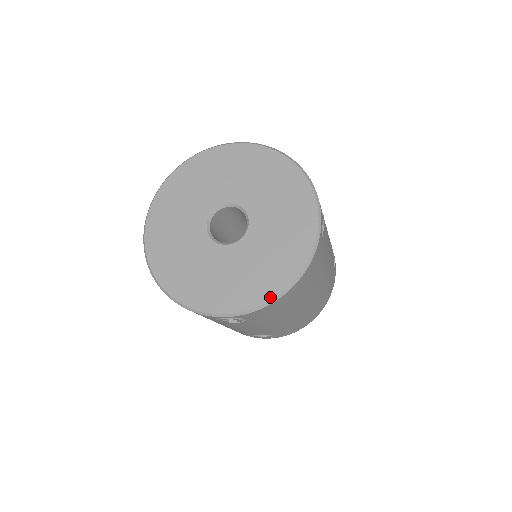
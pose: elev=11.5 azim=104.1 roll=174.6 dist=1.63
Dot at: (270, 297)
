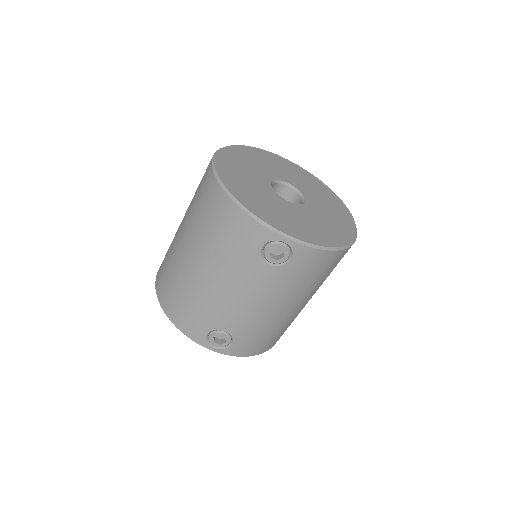
Dot at: (327, 245)
